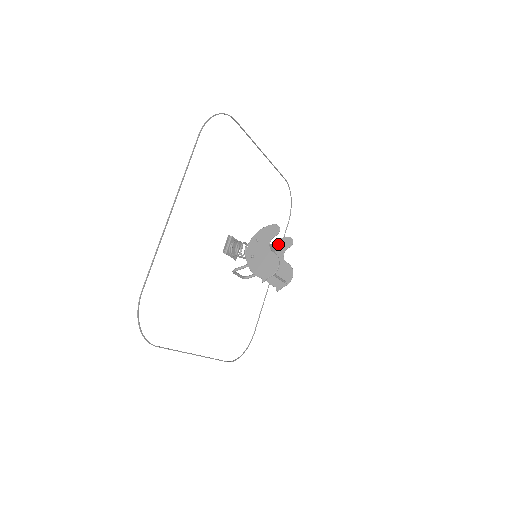
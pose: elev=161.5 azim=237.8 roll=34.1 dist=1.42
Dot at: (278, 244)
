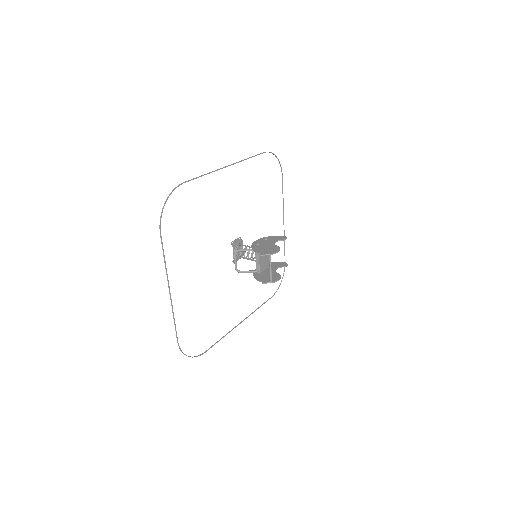
Dot at: (274, 264)
